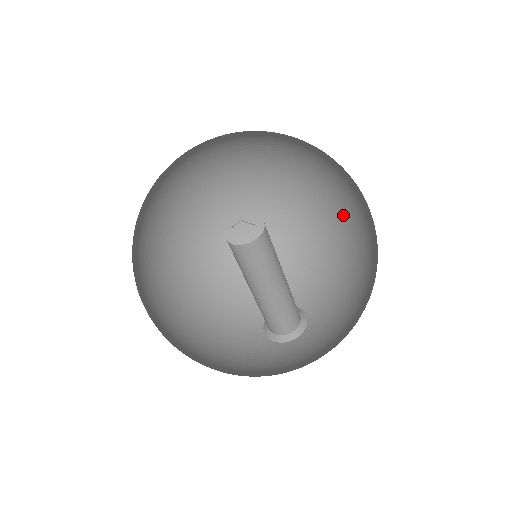
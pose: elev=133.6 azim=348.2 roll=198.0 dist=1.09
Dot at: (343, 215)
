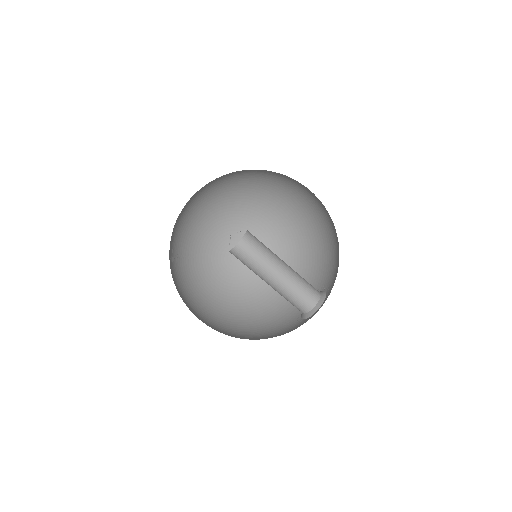
Dot at: (282, 234)
